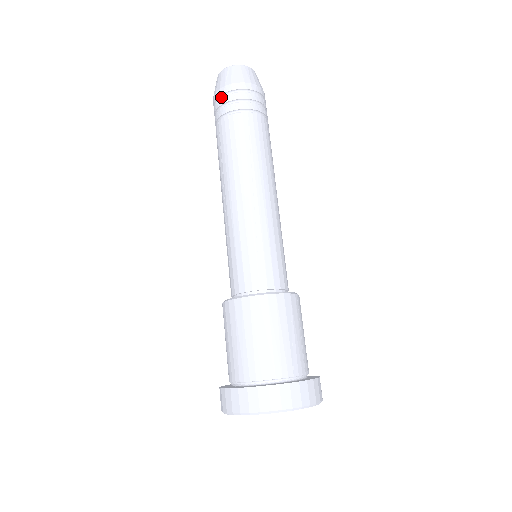
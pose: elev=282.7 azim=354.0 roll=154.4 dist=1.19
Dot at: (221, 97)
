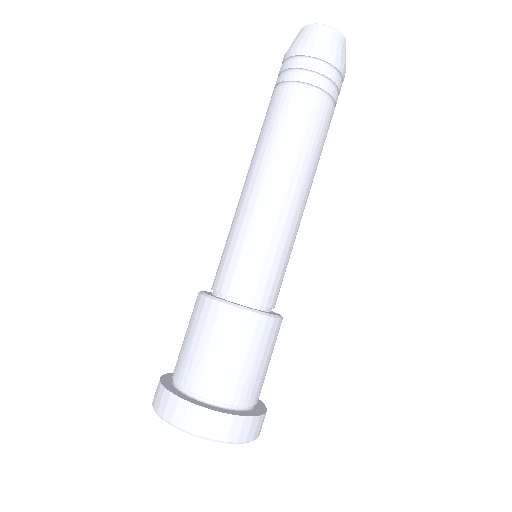
Dot at: (301, 57)
